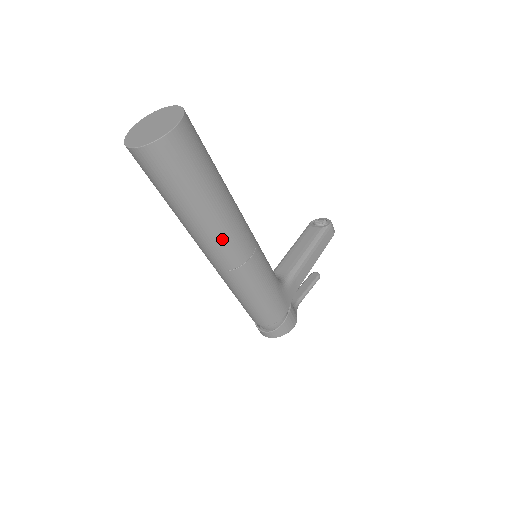
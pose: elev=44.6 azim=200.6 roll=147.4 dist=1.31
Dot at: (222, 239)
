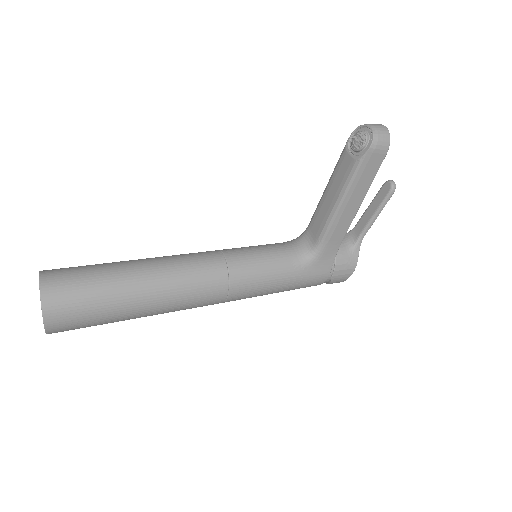
Dot at: occluded
